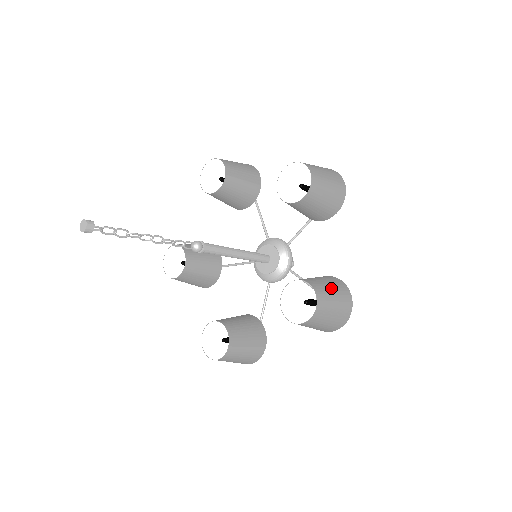
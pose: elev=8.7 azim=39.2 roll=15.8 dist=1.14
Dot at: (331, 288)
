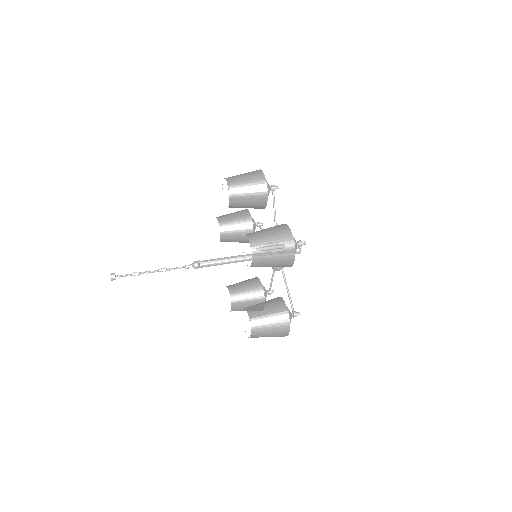
Dot at: (269, 322)
